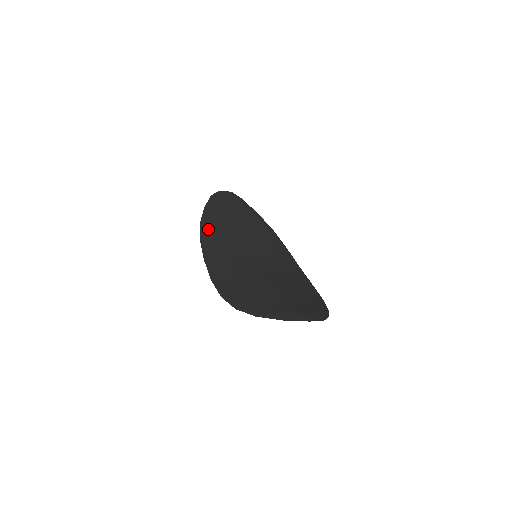
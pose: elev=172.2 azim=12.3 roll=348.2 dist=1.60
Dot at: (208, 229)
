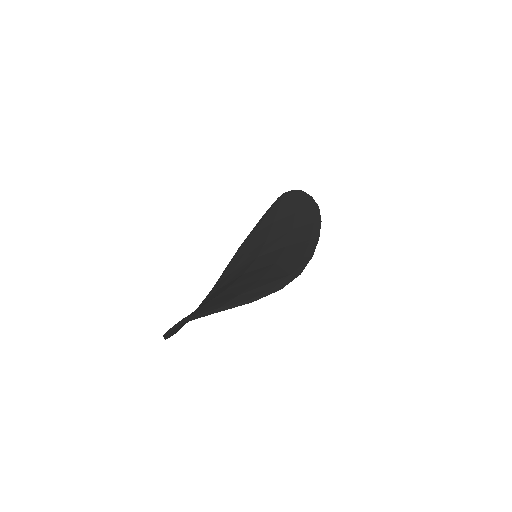
Dot at: (240, 249)
